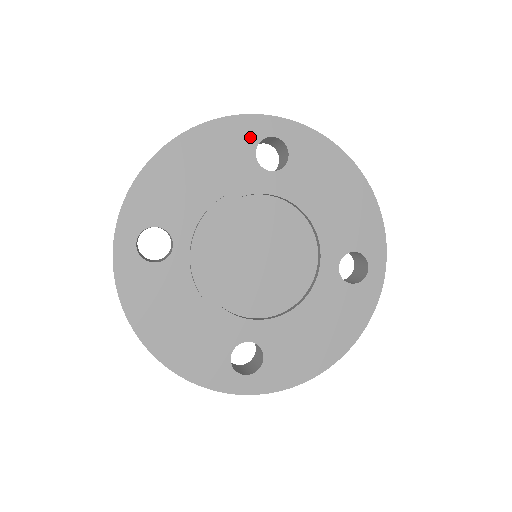
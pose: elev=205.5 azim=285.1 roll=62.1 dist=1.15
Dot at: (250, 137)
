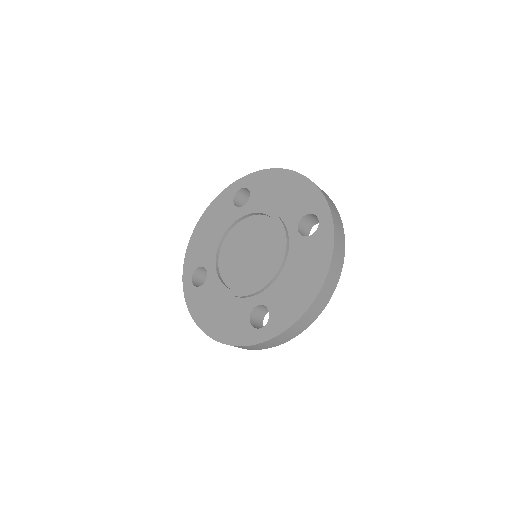
Dot at: (229, 198)
